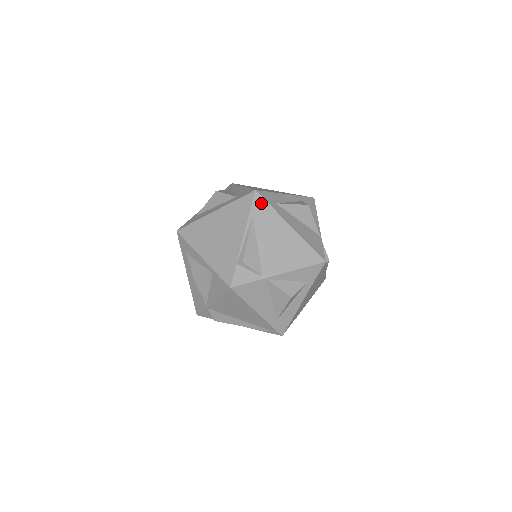
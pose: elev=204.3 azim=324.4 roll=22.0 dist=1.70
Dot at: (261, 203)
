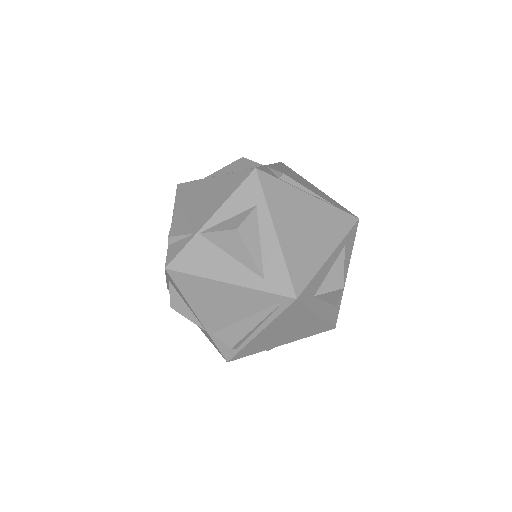
Dot at: (183, 187)
